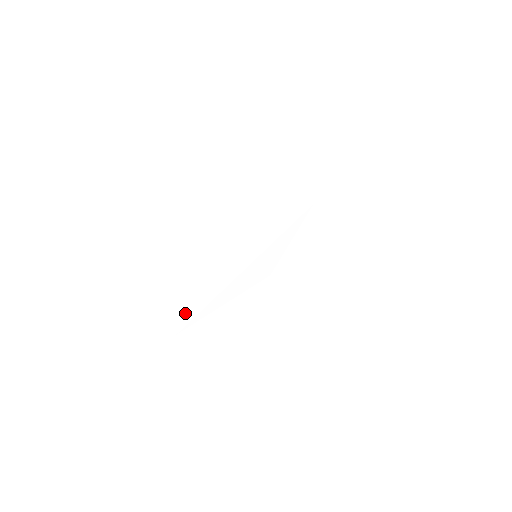
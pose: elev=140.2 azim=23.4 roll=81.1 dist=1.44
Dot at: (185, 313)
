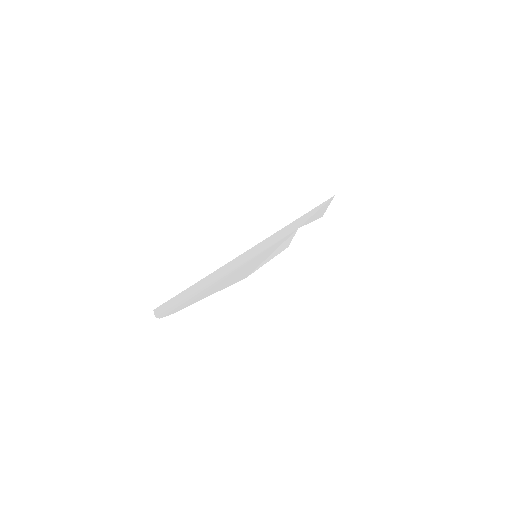
Dot at: (195, 292)
